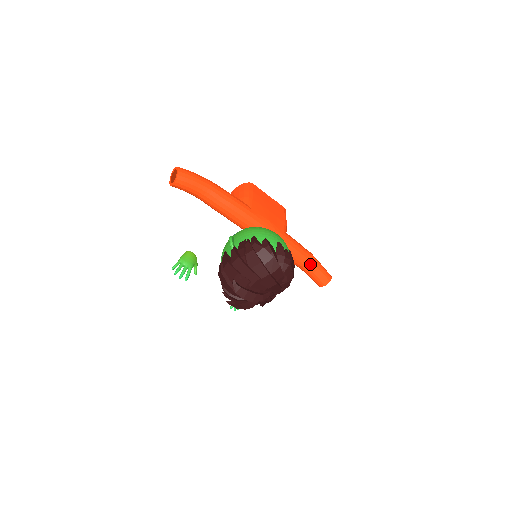
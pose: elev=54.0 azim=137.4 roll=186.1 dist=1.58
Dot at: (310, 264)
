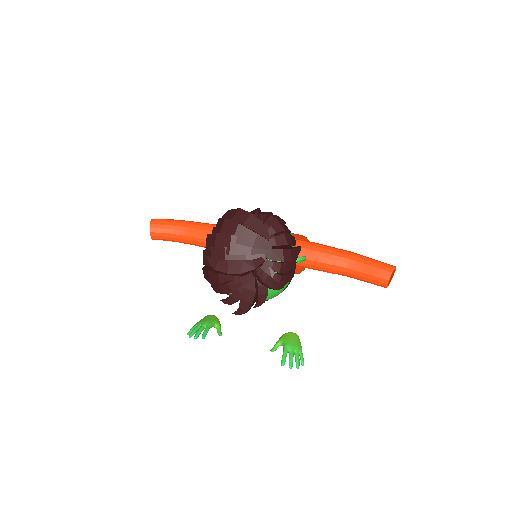
Dot at: (350, 259)
